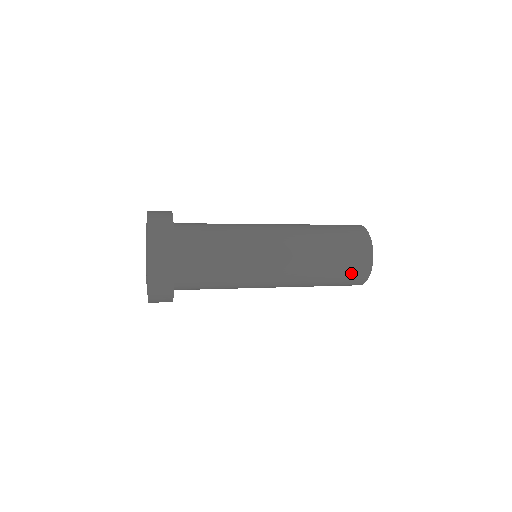
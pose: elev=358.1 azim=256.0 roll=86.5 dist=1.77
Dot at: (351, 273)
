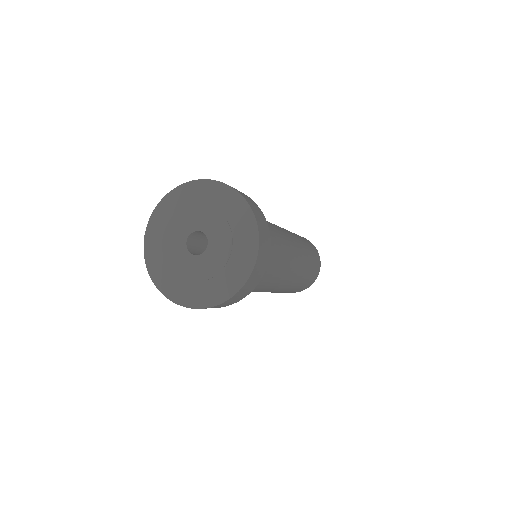
Dot at: (313, 274)
